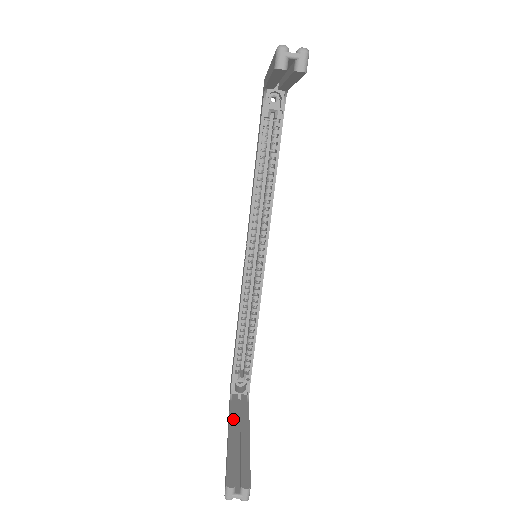
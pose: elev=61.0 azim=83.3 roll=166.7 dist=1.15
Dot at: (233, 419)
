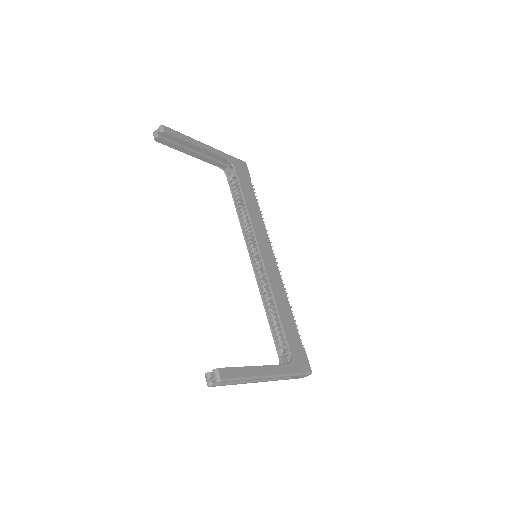
Dot at: occluded
